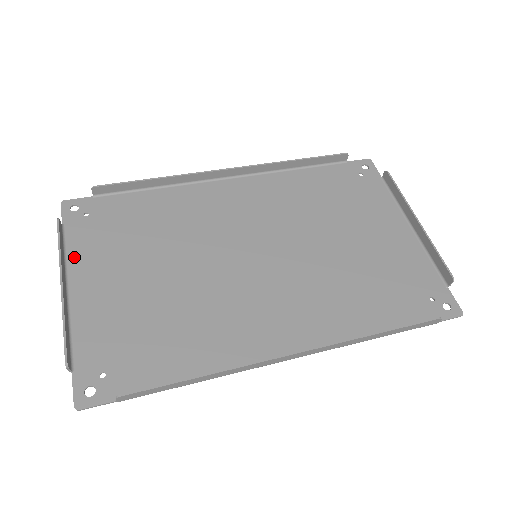
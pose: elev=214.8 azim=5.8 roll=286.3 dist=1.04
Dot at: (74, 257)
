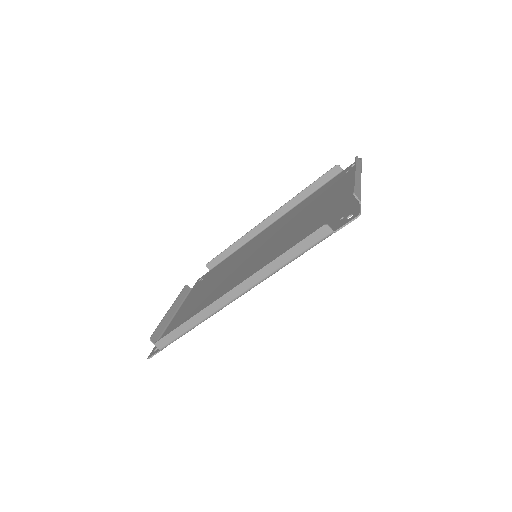
Dot at: (187, 299)
